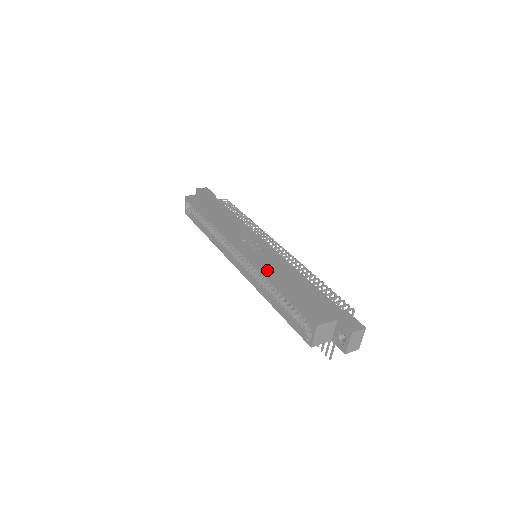
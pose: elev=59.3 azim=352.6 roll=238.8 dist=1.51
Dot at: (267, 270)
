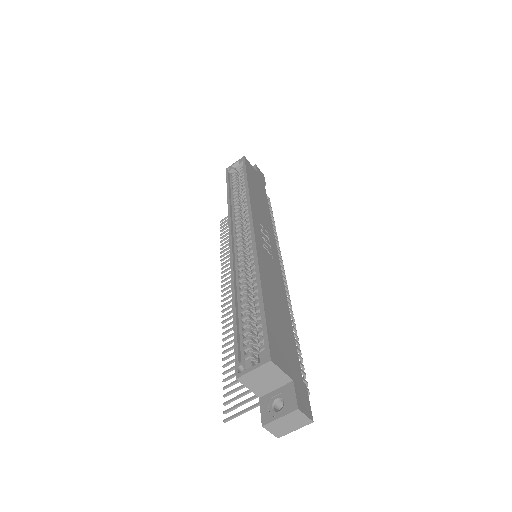
Dot at: (264, 268)
